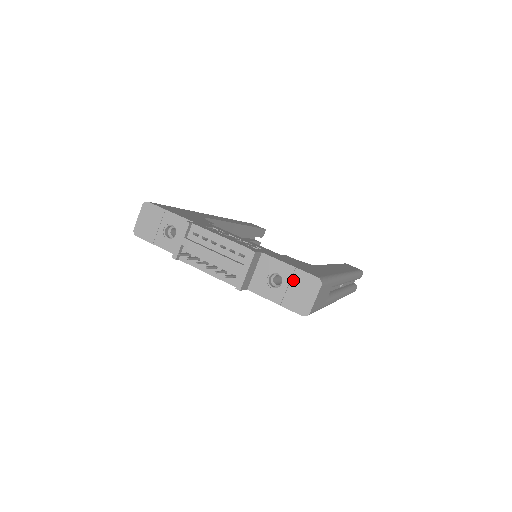
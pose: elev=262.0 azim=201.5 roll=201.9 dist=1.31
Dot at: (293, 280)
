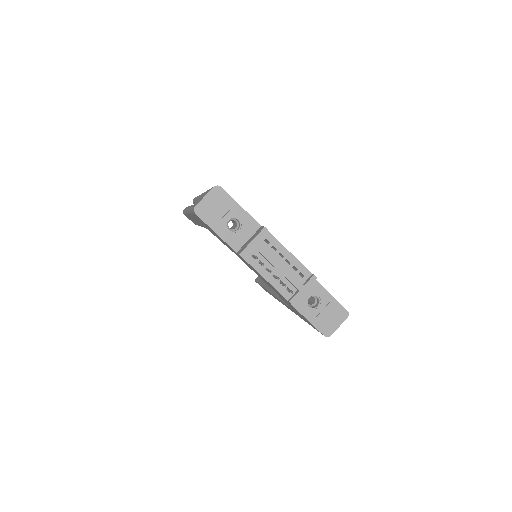
Dot at: (328, 306)
